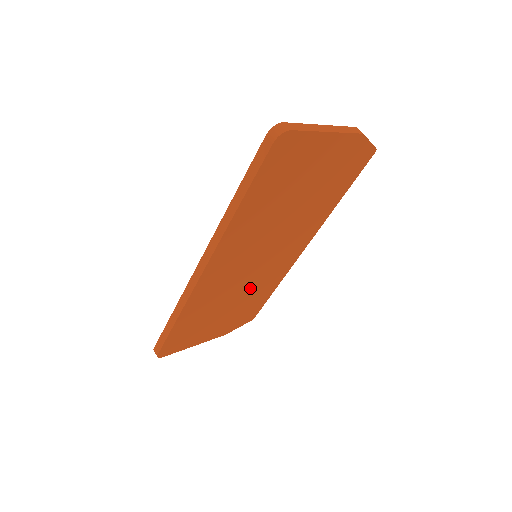
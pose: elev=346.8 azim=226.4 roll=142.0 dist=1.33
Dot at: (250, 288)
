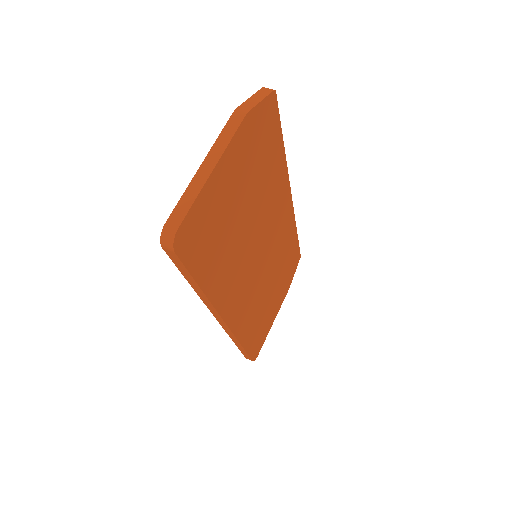
Dot at: (275, 264)
